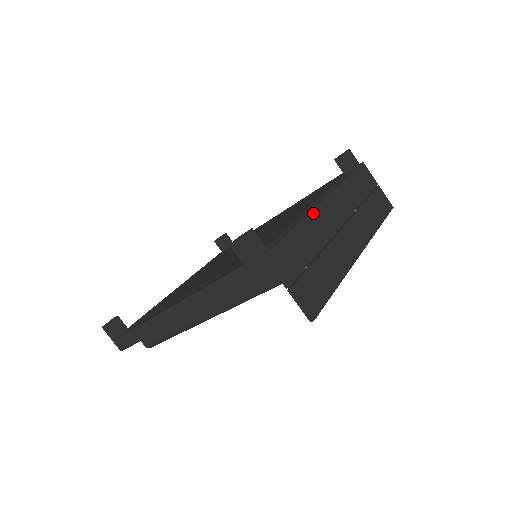
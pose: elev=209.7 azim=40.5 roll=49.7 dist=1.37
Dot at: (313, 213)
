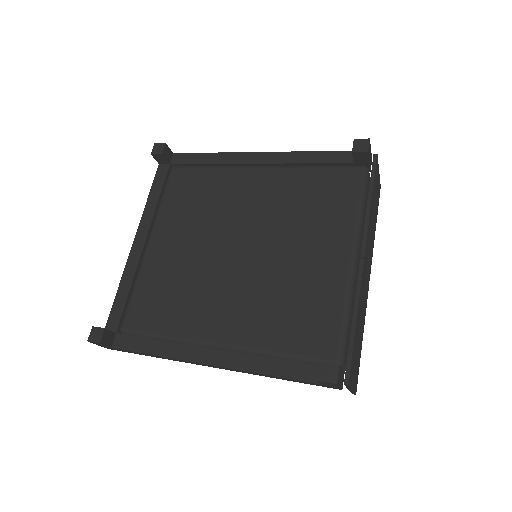
Dot at: (361, 290)
